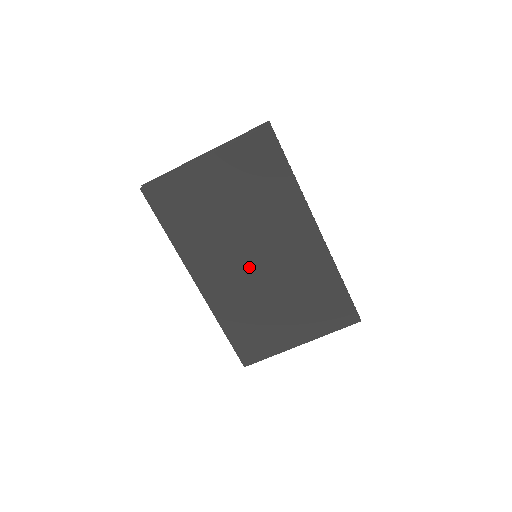
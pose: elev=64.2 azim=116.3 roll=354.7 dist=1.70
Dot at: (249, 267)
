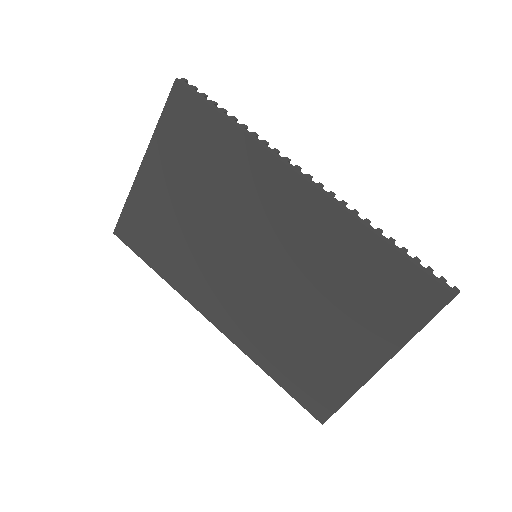
Dot at: (251, 274)
